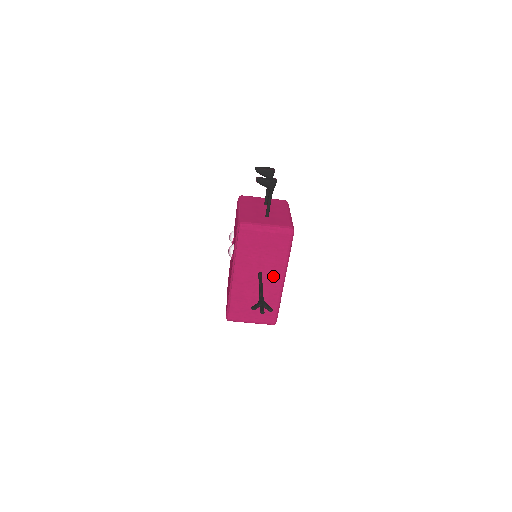
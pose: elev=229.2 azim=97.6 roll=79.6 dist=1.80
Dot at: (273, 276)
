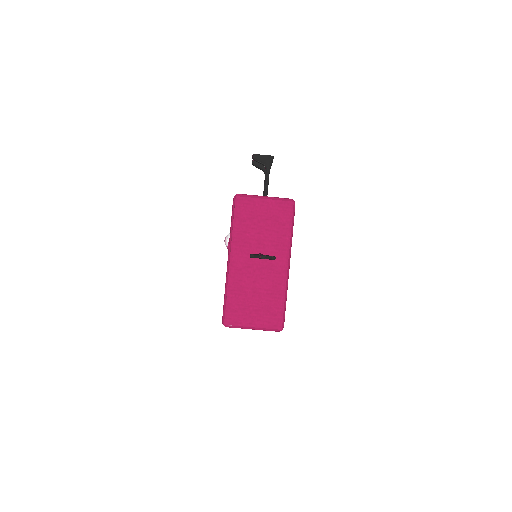
Dot at: (275, 259)
